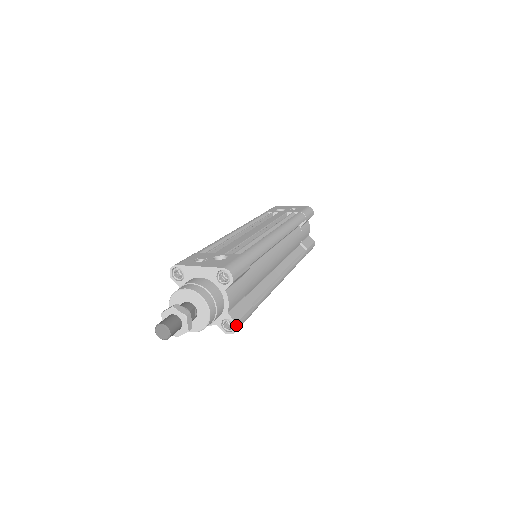
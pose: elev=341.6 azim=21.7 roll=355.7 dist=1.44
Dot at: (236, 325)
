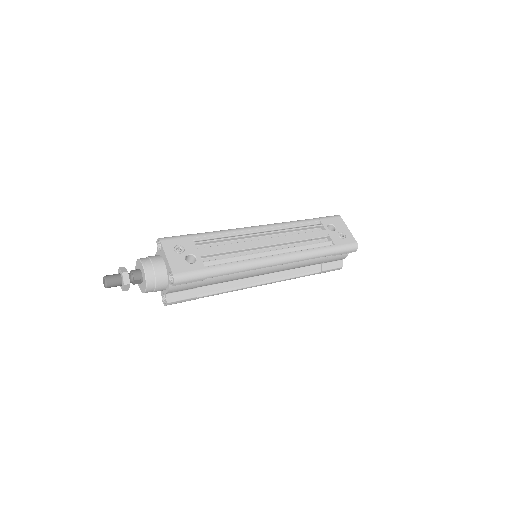
Dot at: (166, 304)
